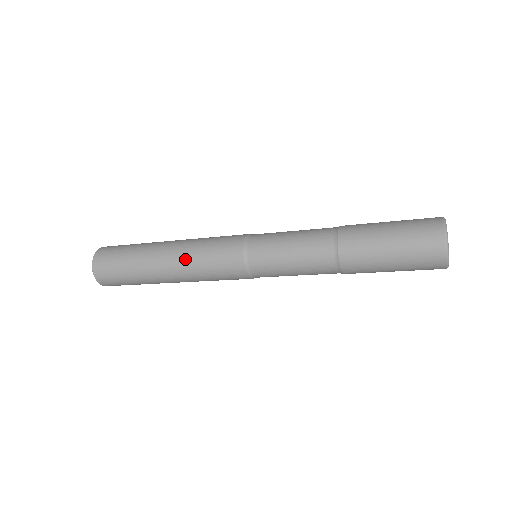
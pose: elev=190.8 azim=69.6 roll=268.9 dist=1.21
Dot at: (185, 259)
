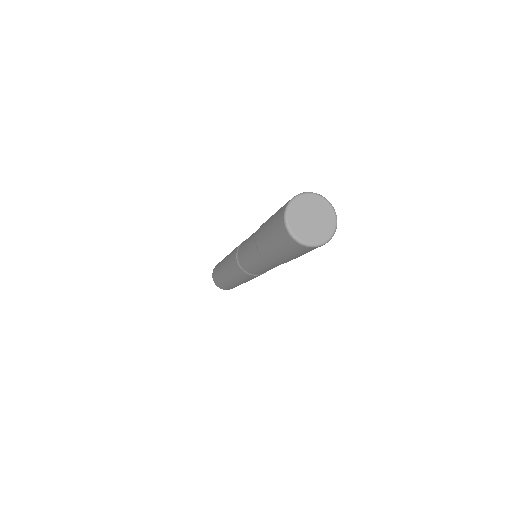
Dot at: (227, 258)
